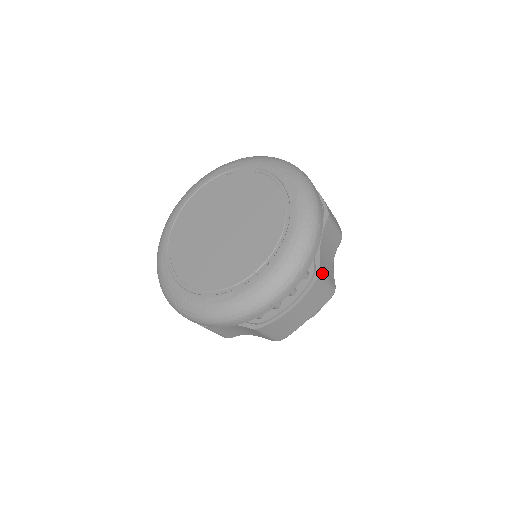
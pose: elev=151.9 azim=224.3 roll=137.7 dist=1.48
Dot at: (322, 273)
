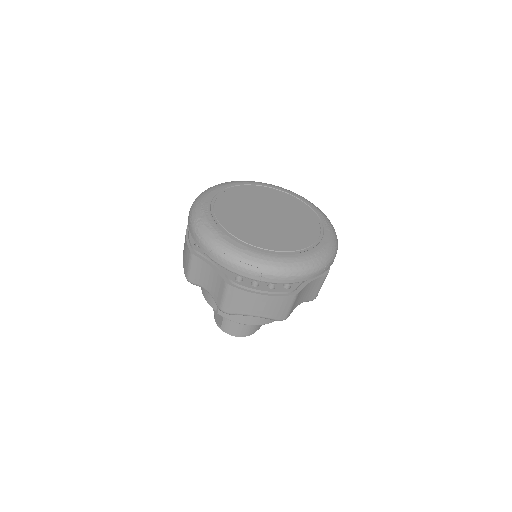
Dot at: (296, 296)
